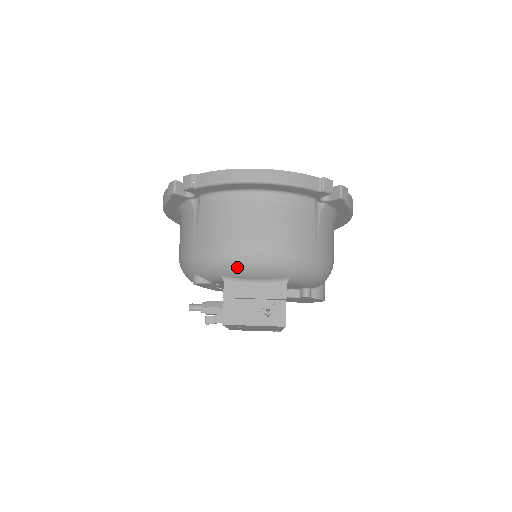
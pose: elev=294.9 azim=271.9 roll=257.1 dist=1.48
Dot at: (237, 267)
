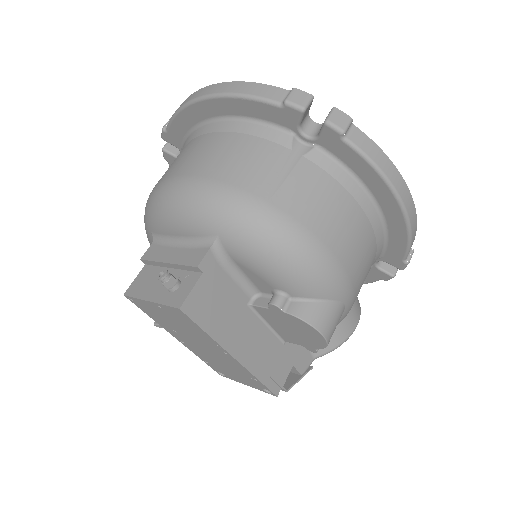
Dot at: (156, 212)
